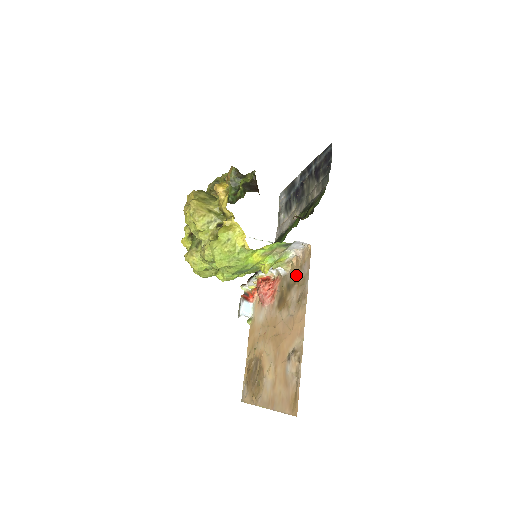
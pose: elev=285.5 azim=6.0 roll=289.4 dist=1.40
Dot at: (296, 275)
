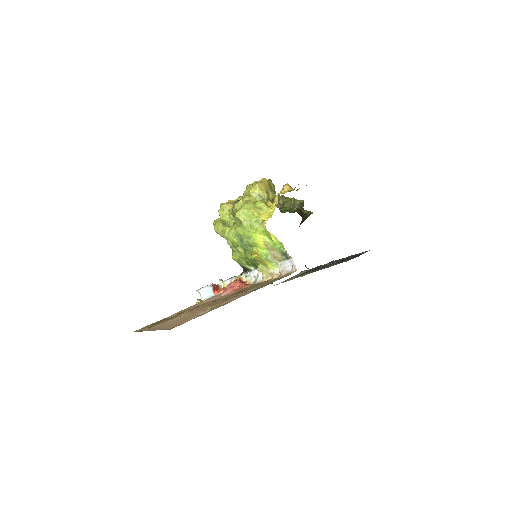
Dot at: (267, 282)
